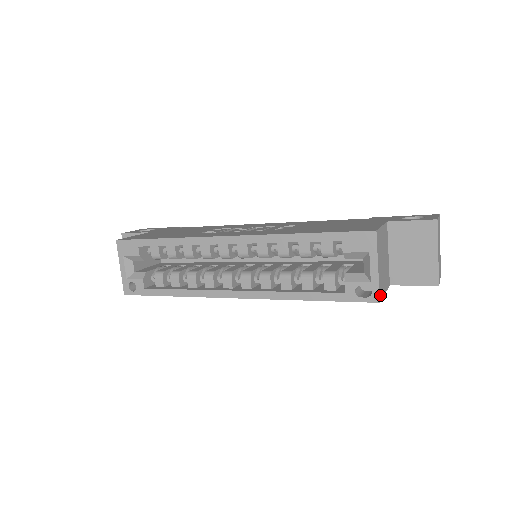
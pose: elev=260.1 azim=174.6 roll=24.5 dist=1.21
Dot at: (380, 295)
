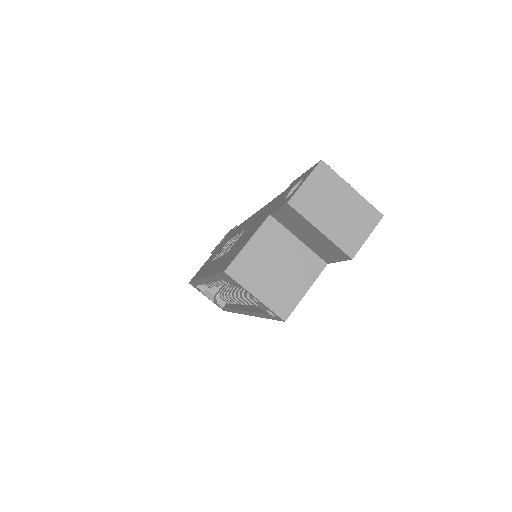
Dot at: (283, 313)
